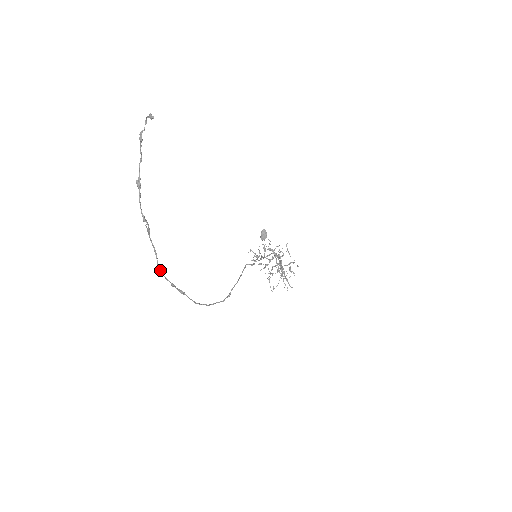
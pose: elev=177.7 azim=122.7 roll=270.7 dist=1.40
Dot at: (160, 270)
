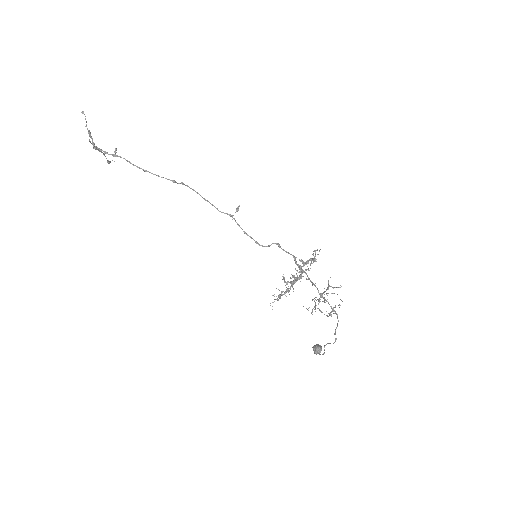
Dot at: (94, 144)
